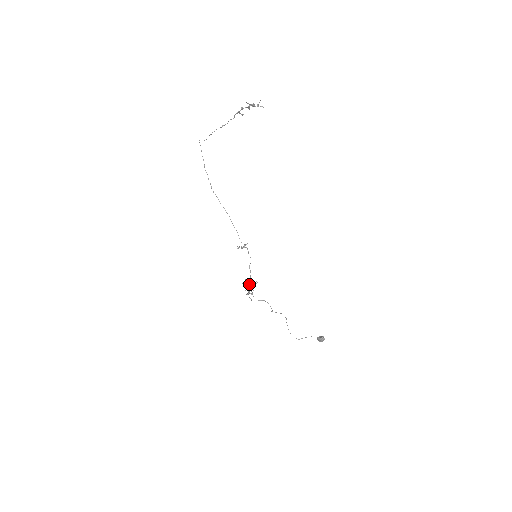
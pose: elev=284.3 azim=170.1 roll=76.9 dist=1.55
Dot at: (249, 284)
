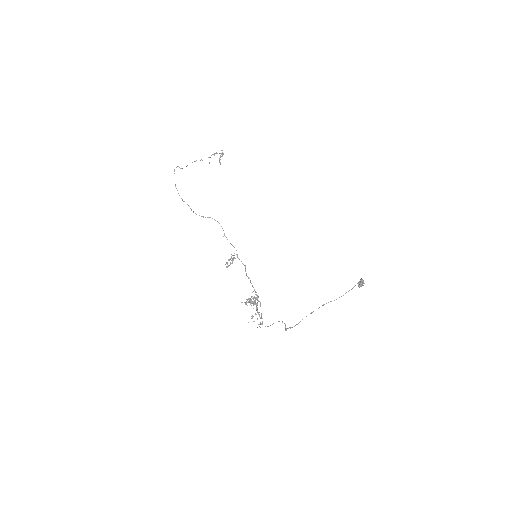
Dot at: (252, 301)
